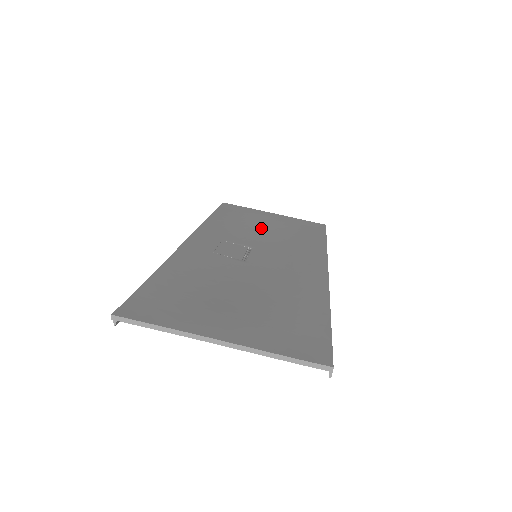
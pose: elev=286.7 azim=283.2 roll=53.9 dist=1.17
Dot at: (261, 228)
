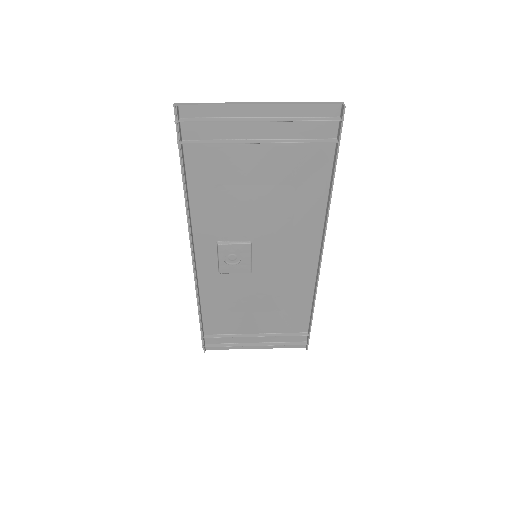
Dot at: (249, 311)
